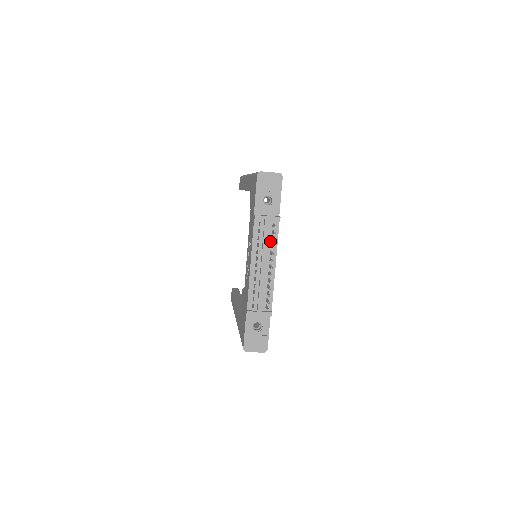
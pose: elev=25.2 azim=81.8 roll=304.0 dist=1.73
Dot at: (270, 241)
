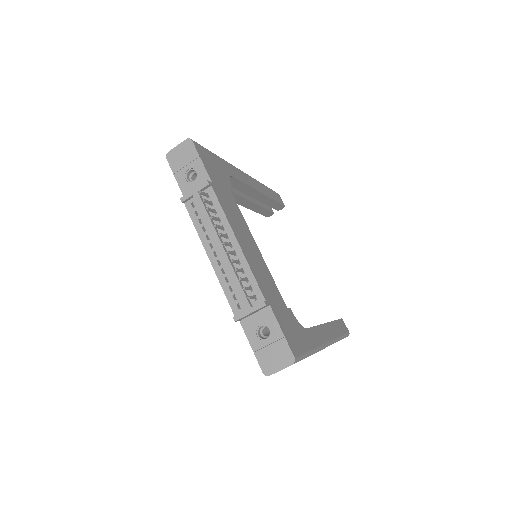
Dot at: (214, 216)
